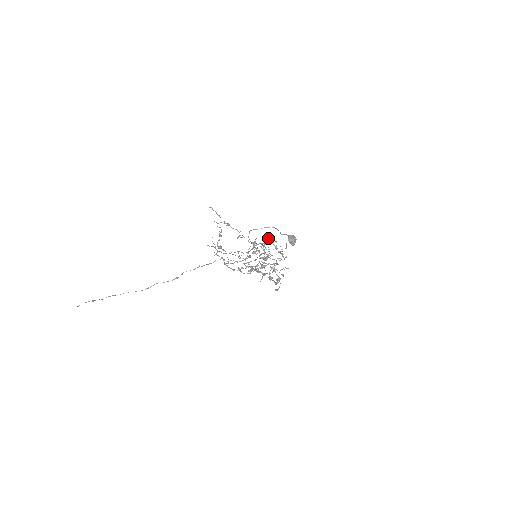
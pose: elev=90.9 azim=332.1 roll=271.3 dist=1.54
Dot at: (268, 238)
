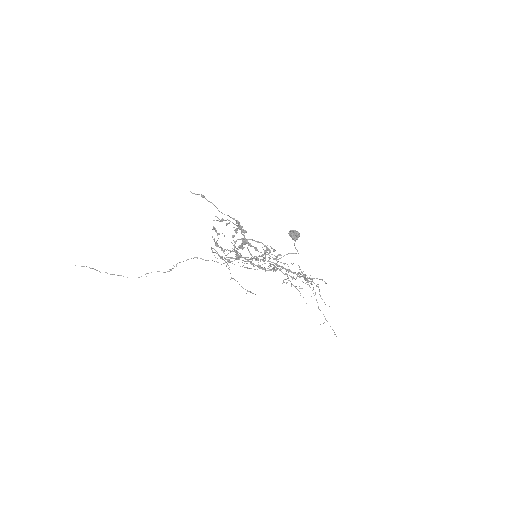
Dot at: occluded
